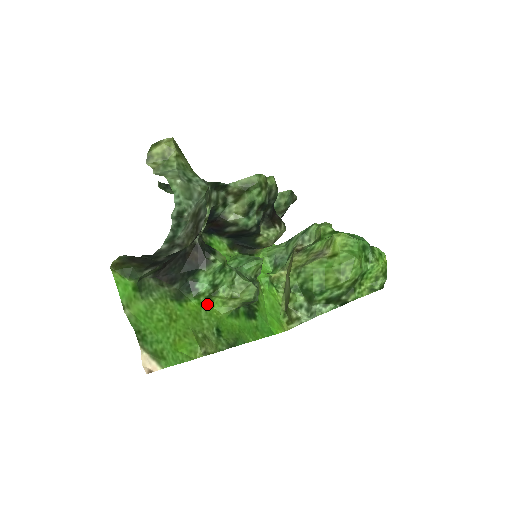
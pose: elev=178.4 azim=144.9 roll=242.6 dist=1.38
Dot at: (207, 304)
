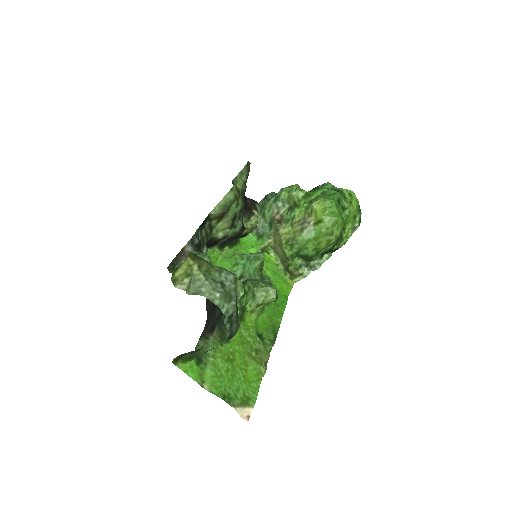
Dot at: (241, 322)
